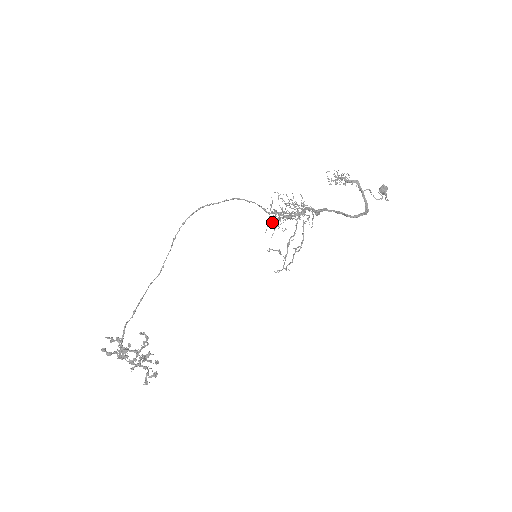
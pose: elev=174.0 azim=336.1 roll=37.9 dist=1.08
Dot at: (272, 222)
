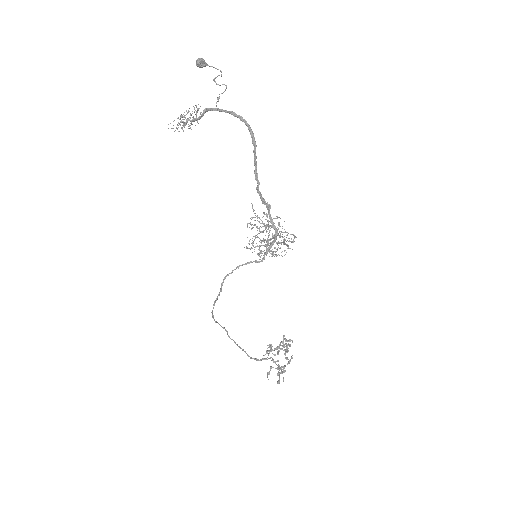
Dot at: (264, 253)
